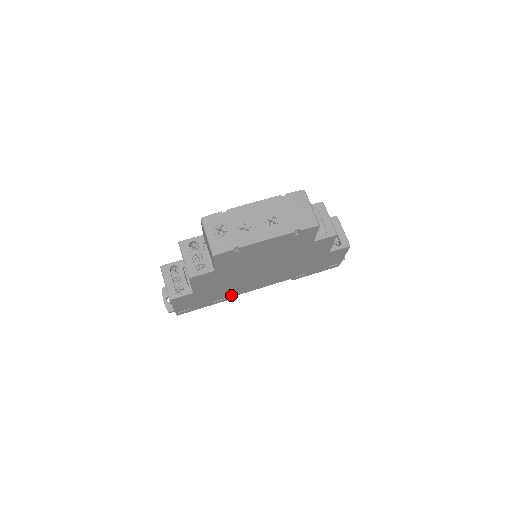
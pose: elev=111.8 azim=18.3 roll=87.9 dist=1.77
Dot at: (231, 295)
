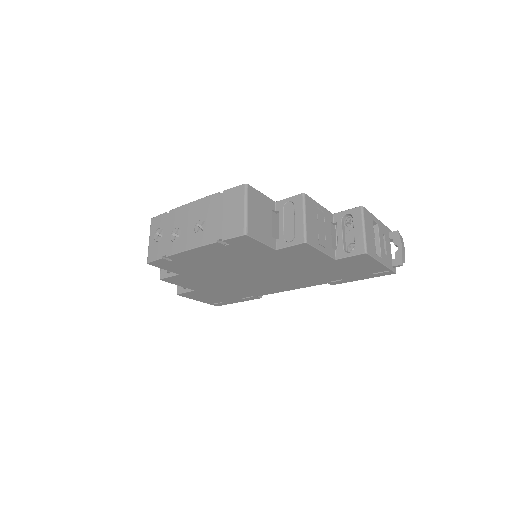
Dot at: (257, 294)
